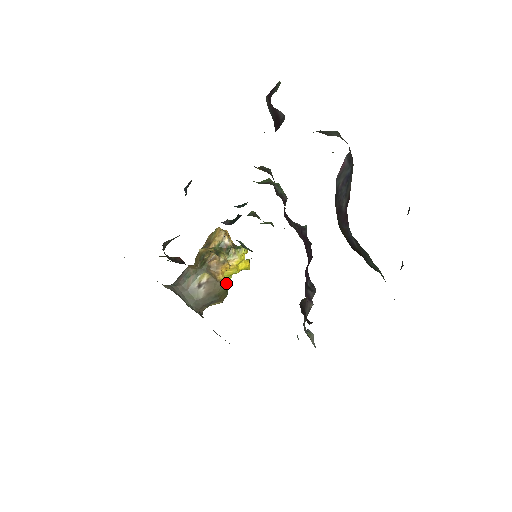
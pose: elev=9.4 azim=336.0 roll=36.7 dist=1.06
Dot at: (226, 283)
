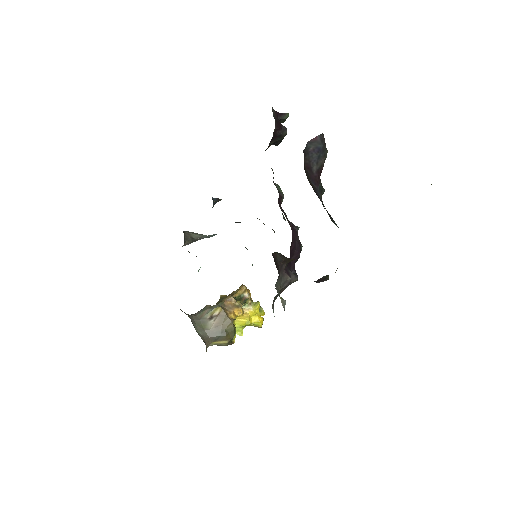
Dot at: (237, 332)
